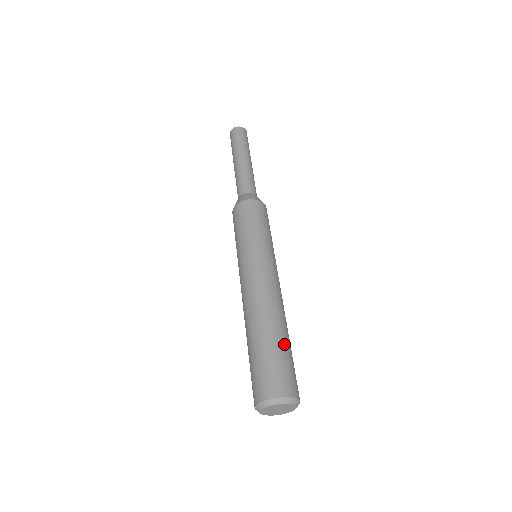
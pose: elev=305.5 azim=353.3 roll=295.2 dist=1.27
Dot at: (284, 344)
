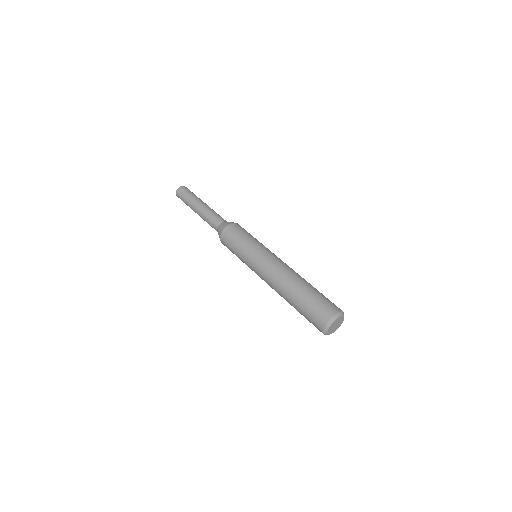
Dot at: (313, 290)
